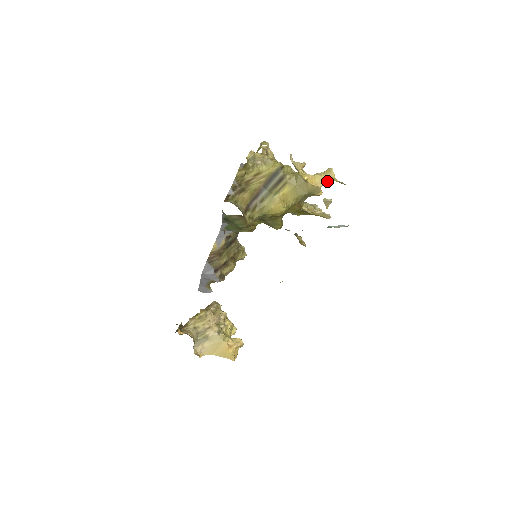
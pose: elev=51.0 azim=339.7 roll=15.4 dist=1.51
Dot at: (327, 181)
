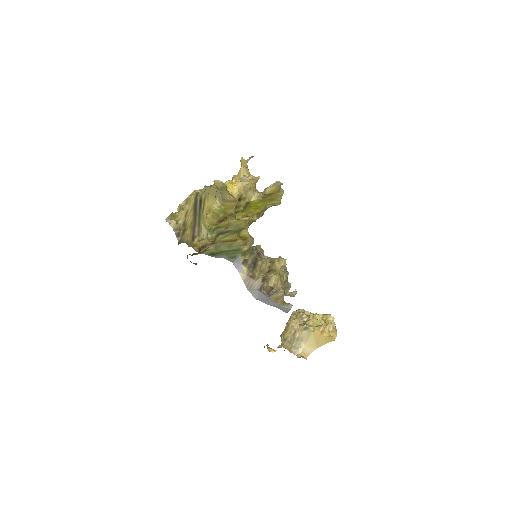
Dot at: (246, 167)
